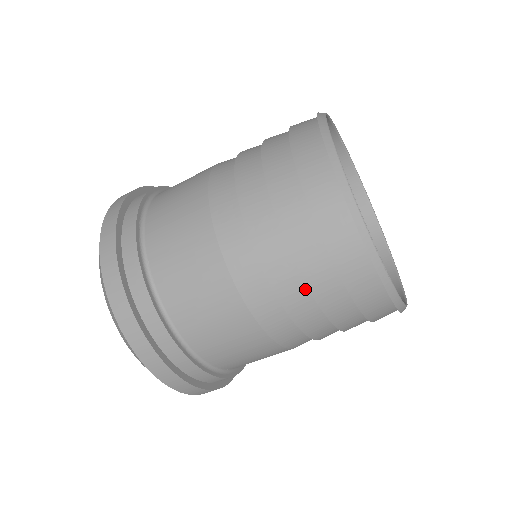
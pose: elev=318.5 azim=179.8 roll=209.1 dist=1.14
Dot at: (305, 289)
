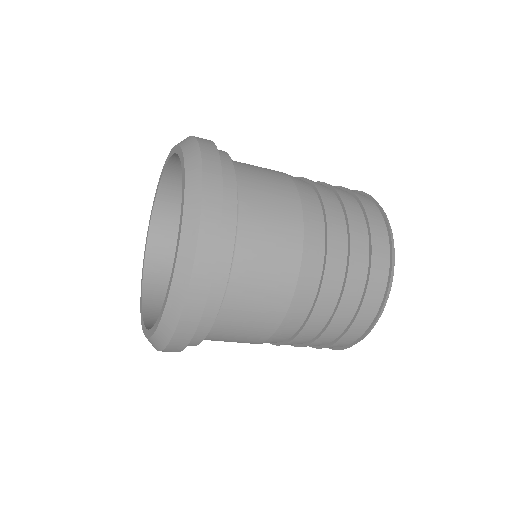
Dot at: (312, 338)
